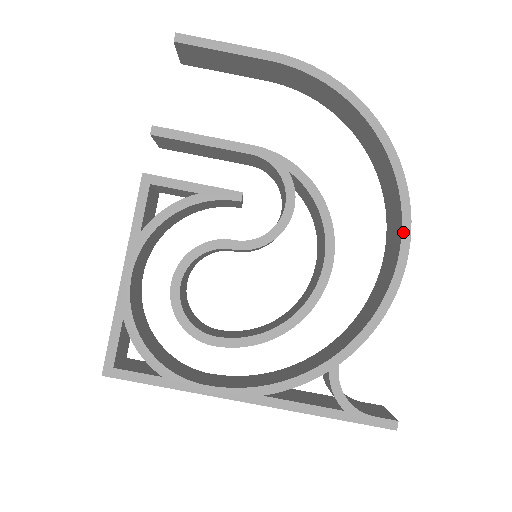
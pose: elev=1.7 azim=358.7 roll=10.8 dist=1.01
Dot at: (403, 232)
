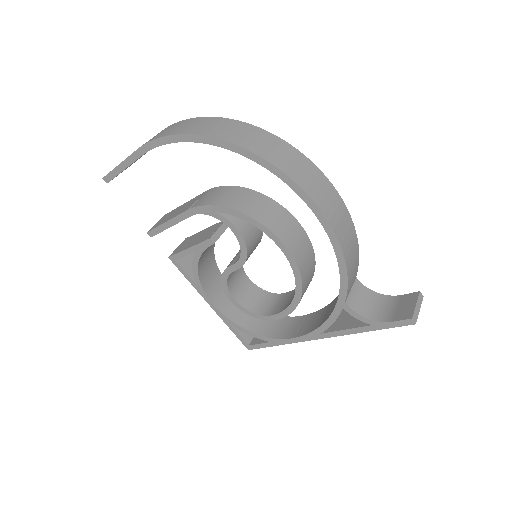
Dot at: (307, 203)
